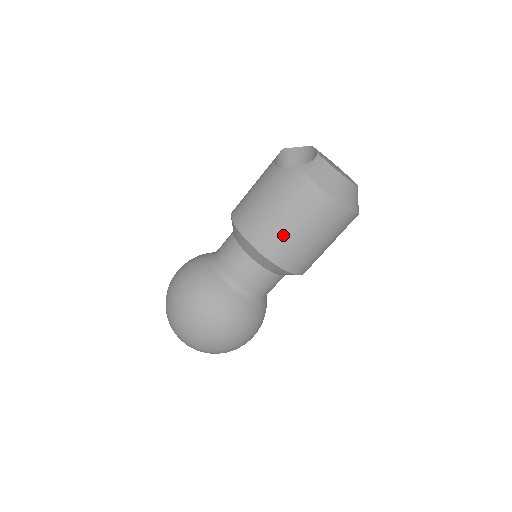
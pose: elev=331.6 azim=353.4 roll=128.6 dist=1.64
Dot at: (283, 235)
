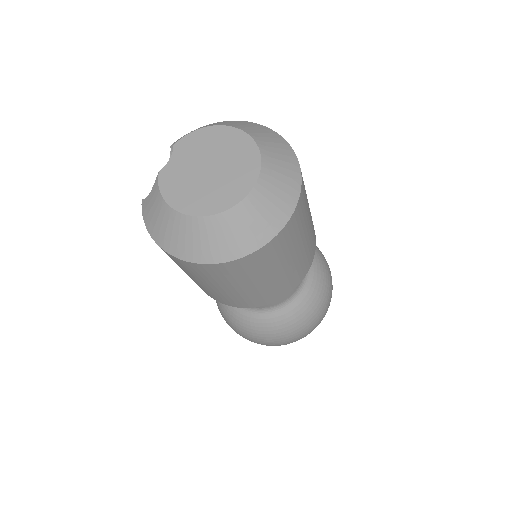
Dot at: occluded
